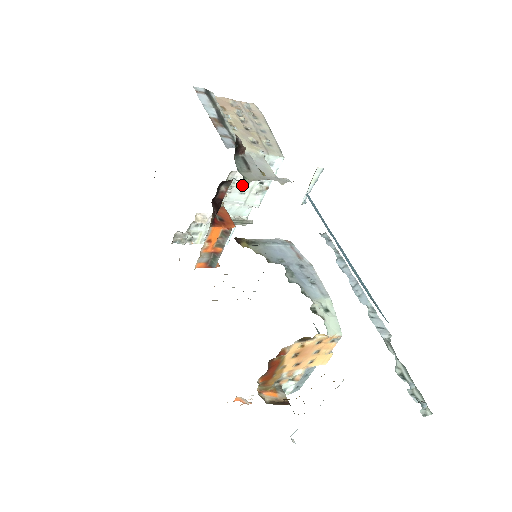
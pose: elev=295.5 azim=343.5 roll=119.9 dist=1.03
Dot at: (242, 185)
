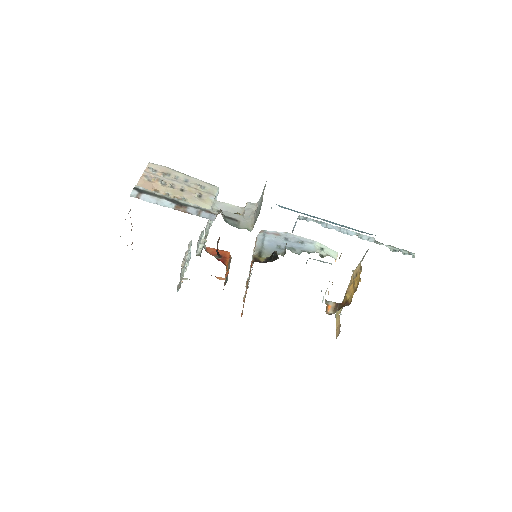
Dot at: occluded
